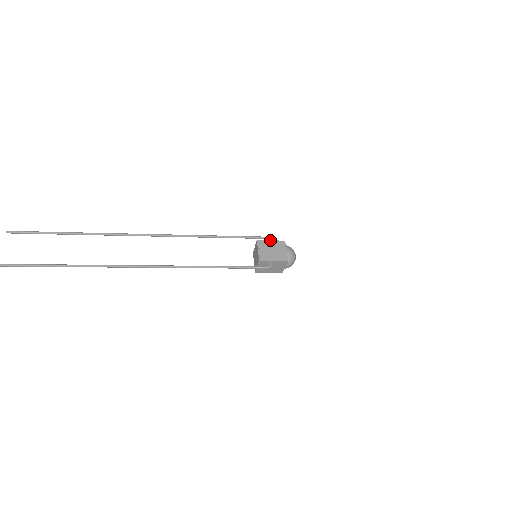
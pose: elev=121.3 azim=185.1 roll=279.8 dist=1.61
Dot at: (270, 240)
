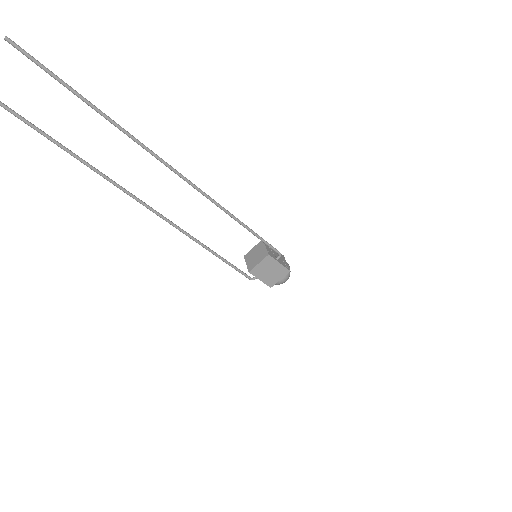
Dot at: (279, 262)
